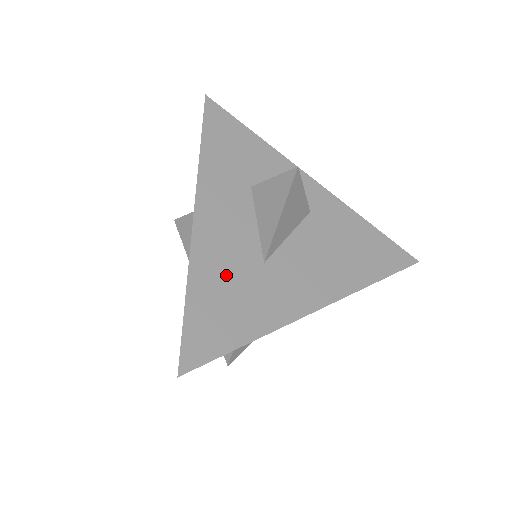
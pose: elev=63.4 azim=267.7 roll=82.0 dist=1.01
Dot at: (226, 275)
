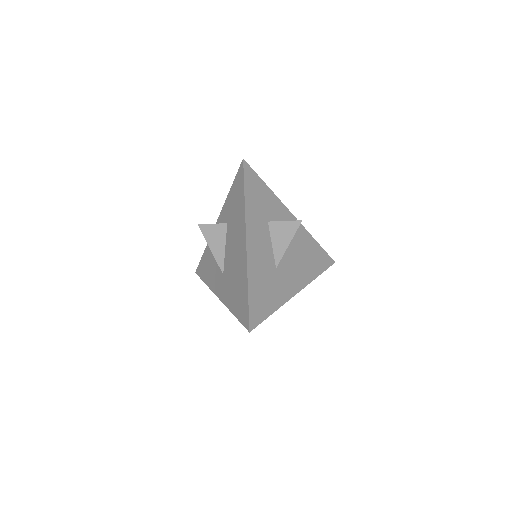
Dot at: (262, 277)
